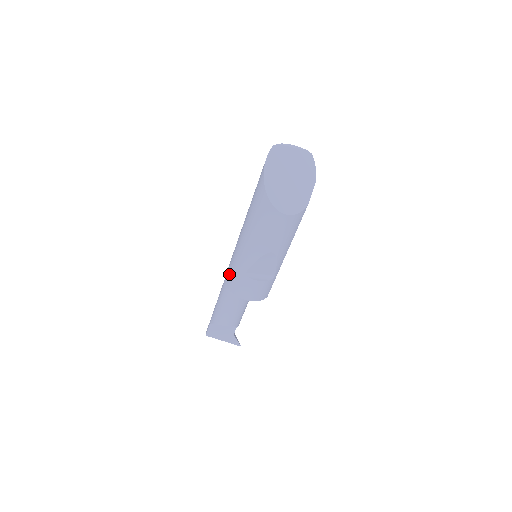
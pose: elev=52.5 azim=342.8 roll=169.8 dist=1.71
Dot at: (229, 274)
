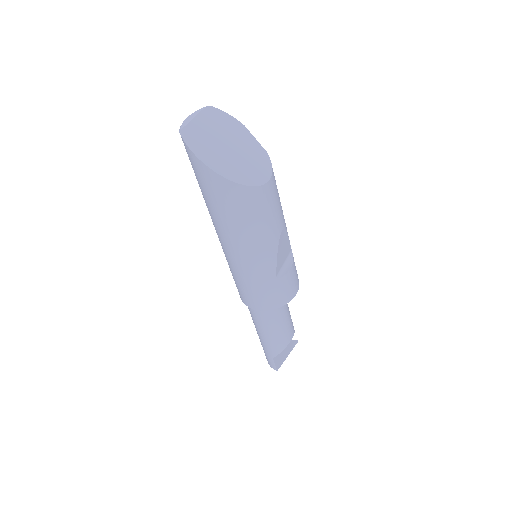
Dot at: (257, 299)
